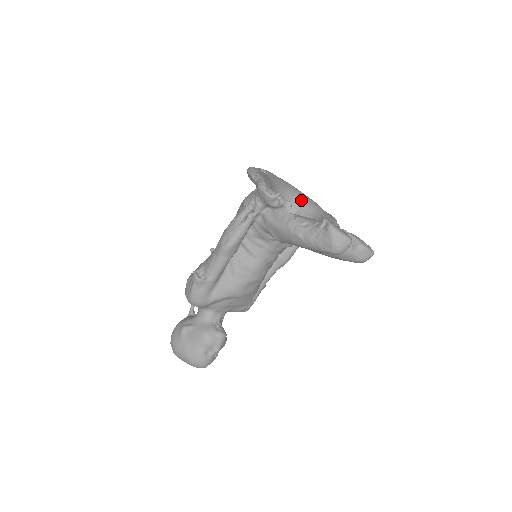
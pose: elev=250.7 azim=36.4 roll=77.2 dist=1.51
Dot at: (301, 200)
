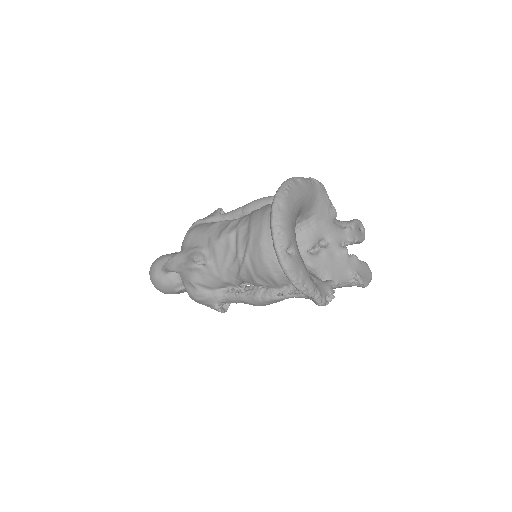
Dot at: (303, 207)
